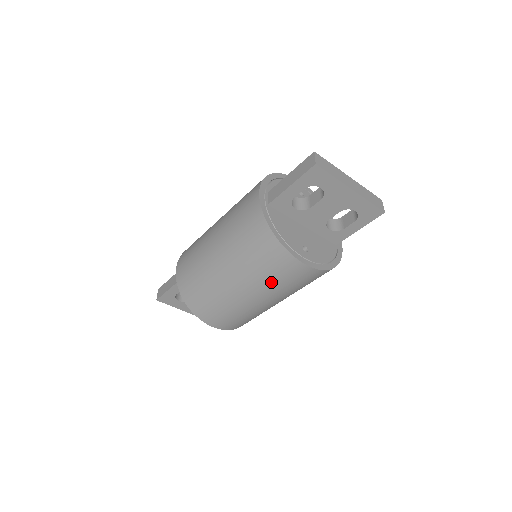
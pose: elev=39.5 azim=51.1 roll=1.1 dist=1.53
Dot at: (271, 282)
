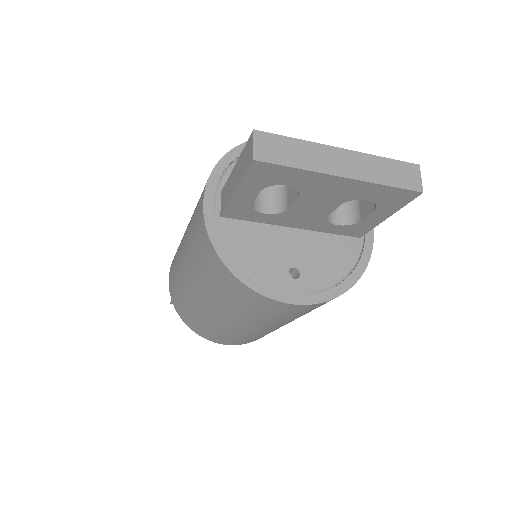
Dot at: (260, 318)
